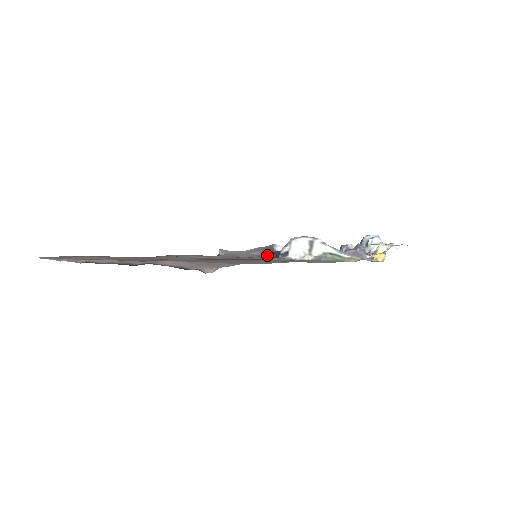
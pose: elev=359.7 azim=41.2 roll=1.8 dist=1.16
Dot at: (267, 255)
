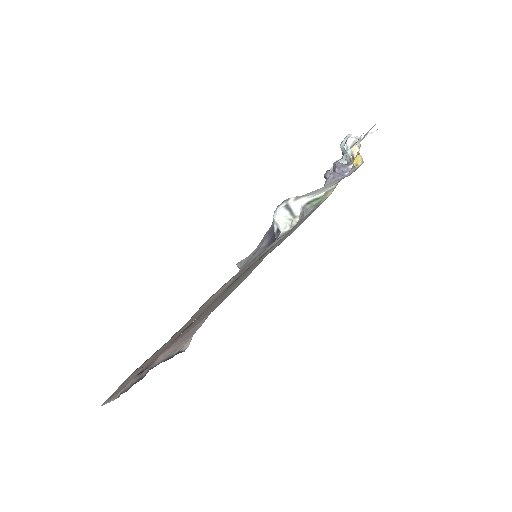
Dot at: (271, 240)
